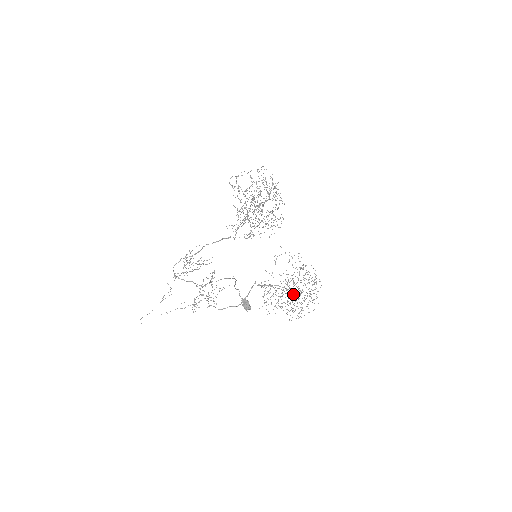
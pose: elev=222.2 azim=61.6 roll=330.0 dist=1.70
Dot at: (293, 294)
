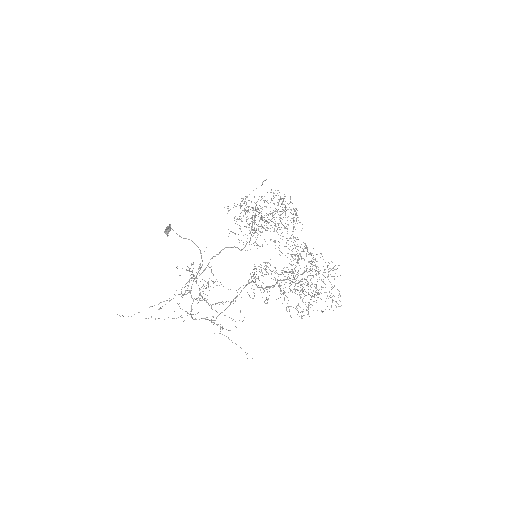
Dot at: (293, 282)
